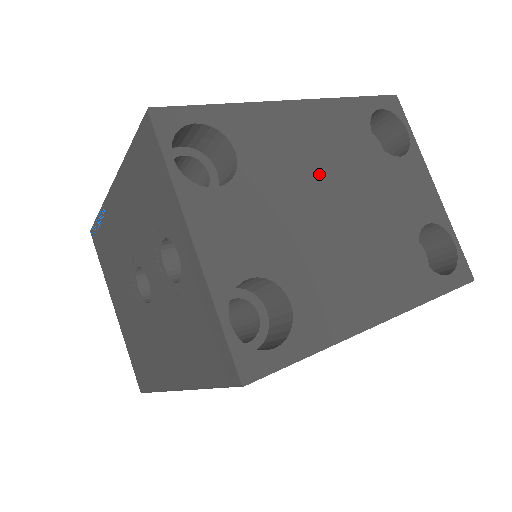
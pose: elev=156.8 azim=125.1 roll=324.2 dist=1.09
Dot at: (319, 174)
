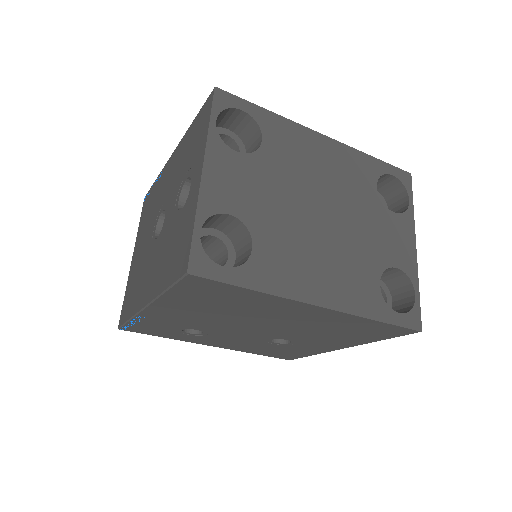
Dot at: (319, 186)
